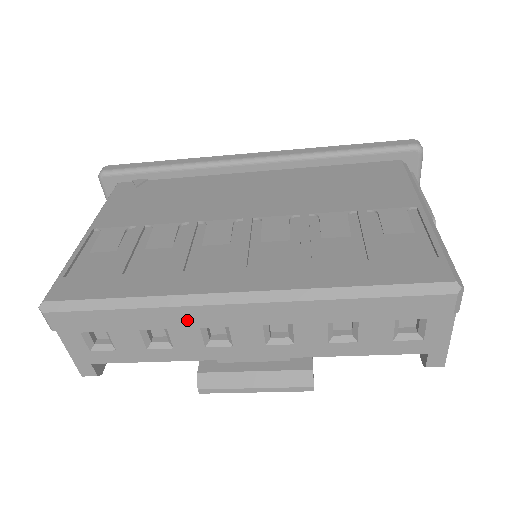
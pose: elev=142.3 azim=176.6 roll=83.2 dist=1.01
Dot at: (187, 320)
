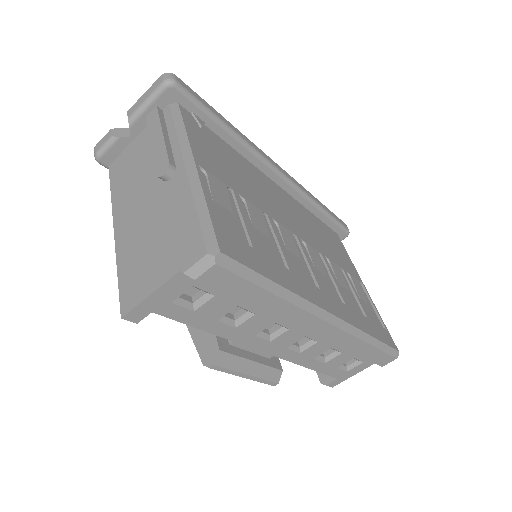
Dot at: (292, 319)
